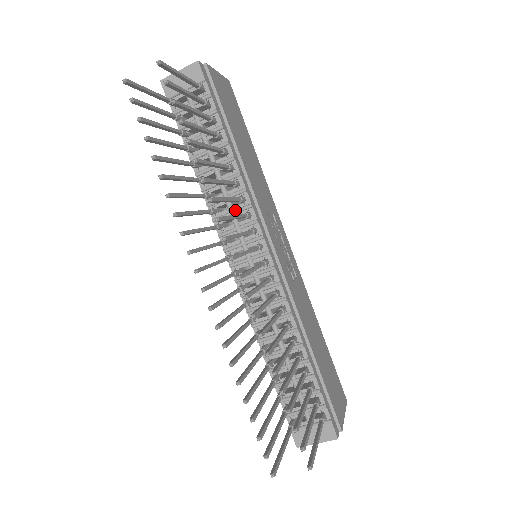
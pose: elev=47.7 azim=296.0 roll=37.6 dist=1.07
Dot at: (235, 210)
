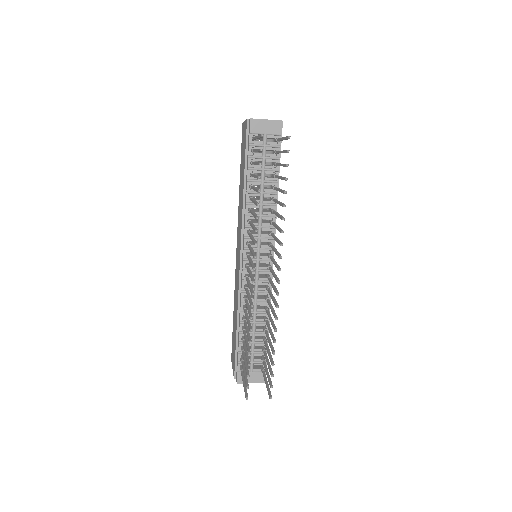
Dot at: (263, 226)
